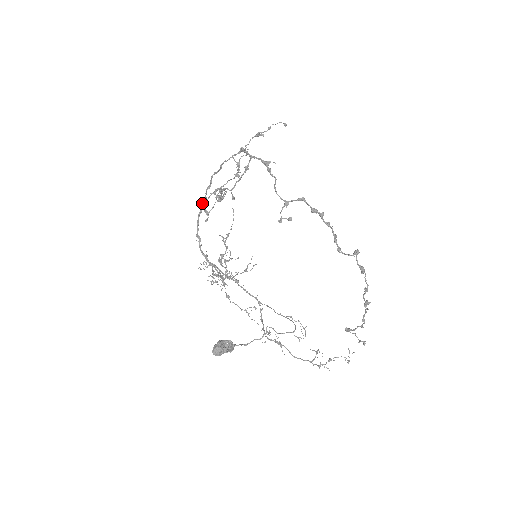
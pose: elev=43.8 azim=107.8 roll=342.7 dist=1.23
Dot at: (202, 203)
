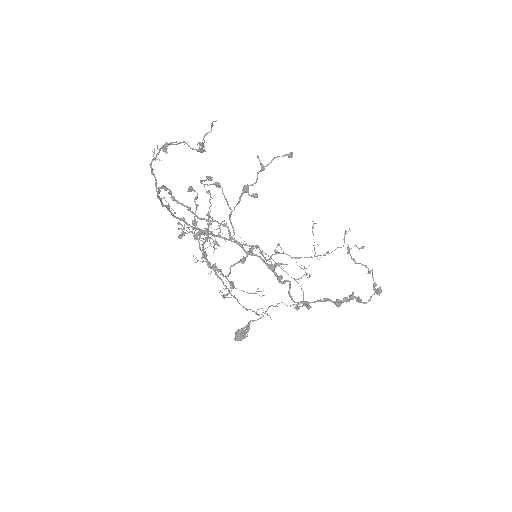
Dot at: (150, 164)
